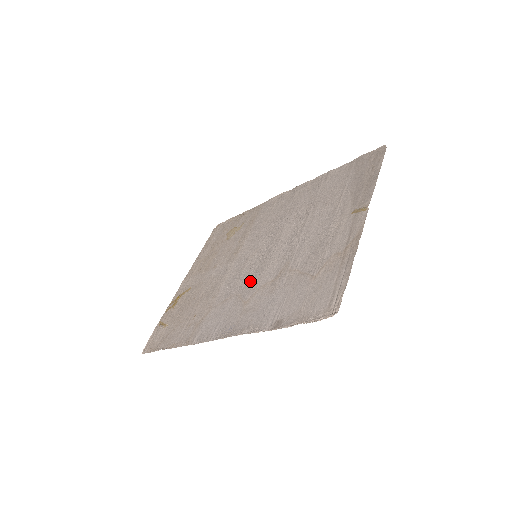
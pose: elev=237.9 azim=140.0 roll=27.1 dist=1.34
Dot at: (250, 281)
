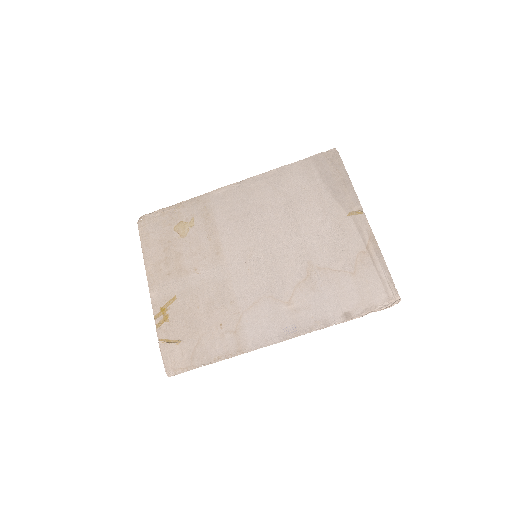
Dot at: (274, 282)
